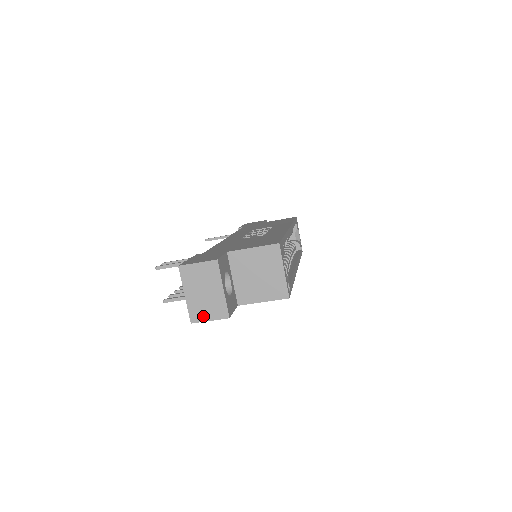
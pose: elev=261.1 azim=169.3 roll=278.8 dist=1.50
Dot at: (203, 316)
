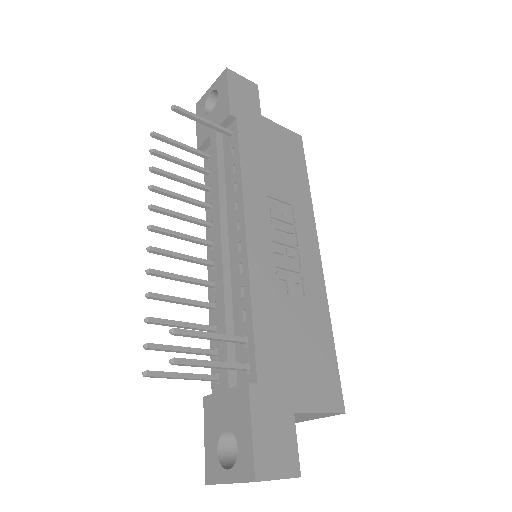
Dot at: occluded
